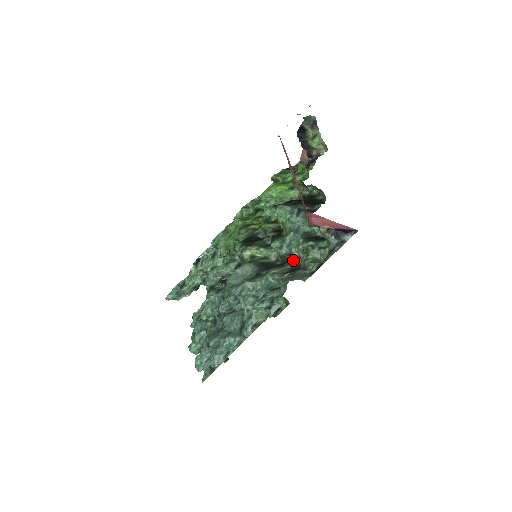
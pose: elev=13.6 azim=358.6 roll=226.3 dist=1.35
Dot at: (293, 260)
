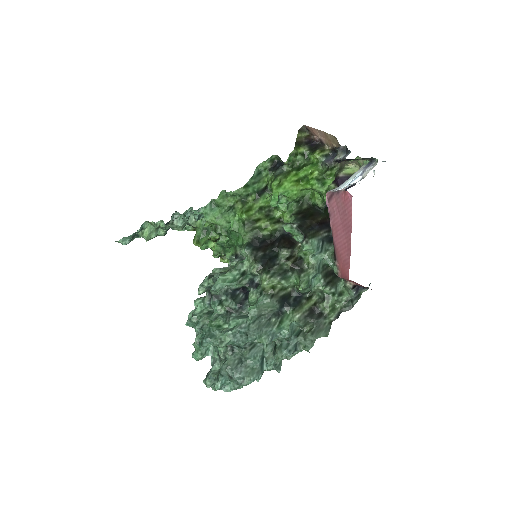
Dot at: (309, 296)
